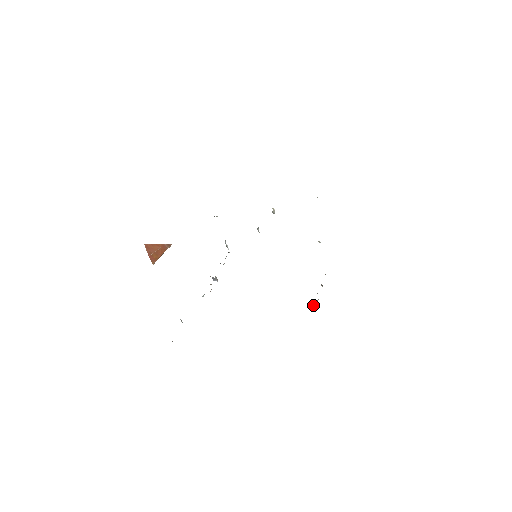
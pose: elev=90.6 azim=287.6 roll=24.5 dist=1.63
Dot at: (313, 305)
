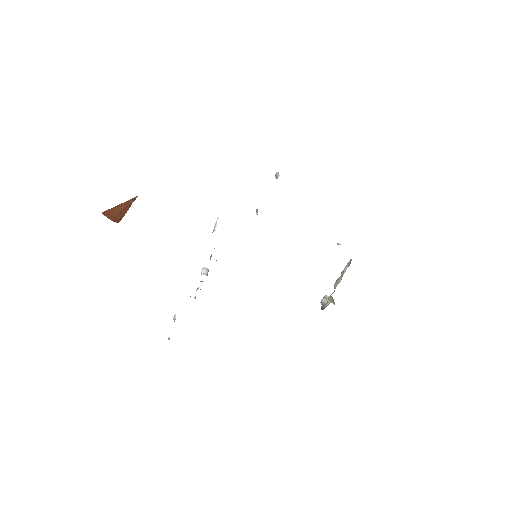
Dot at: (322, 302)
